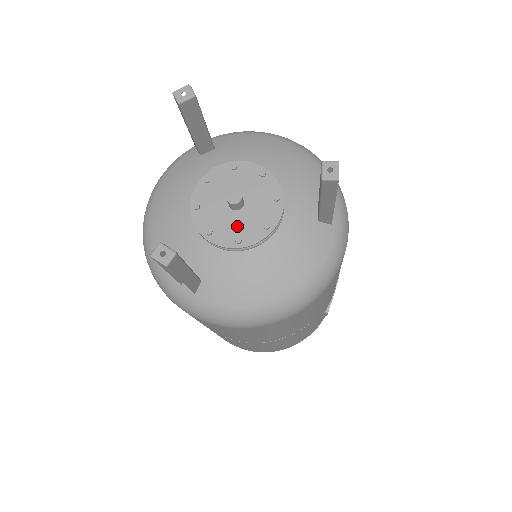
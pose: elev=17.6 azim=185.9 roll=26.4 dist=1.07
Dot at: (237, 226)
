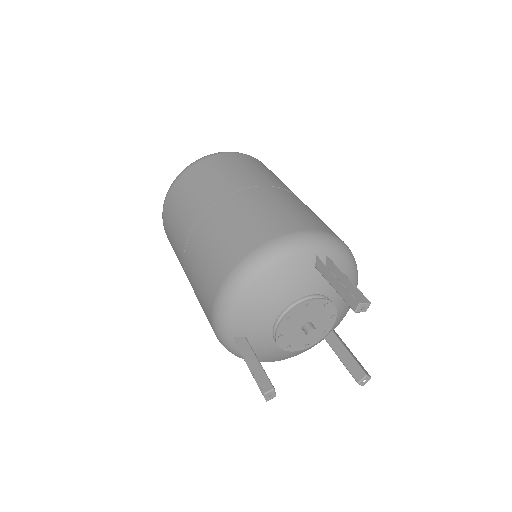
Dot at: (295, 339)
